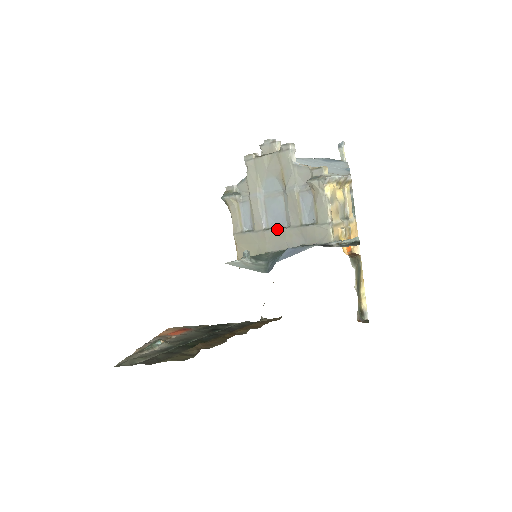
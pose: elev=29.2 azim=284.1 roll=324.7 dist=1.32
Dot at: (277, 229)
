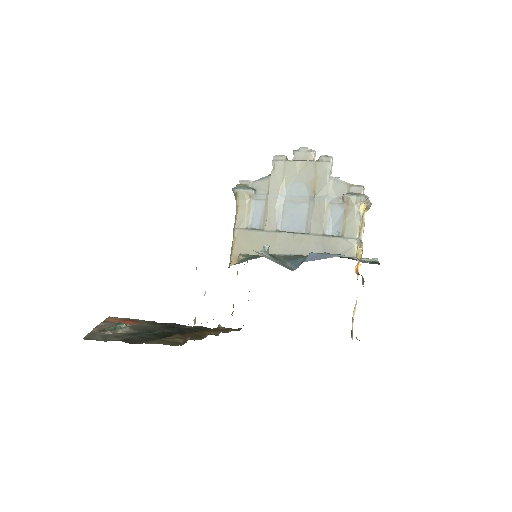
Dot at: (294, 233)
